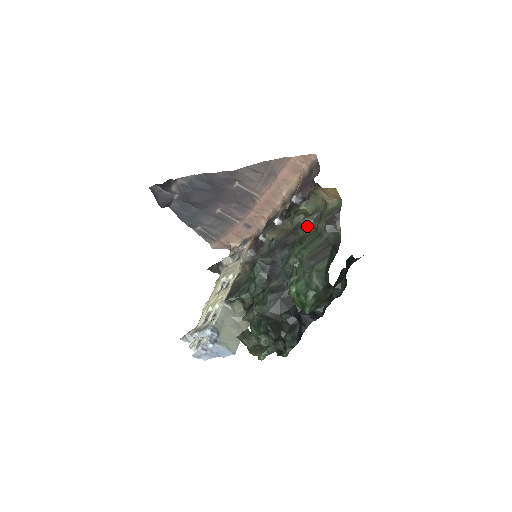
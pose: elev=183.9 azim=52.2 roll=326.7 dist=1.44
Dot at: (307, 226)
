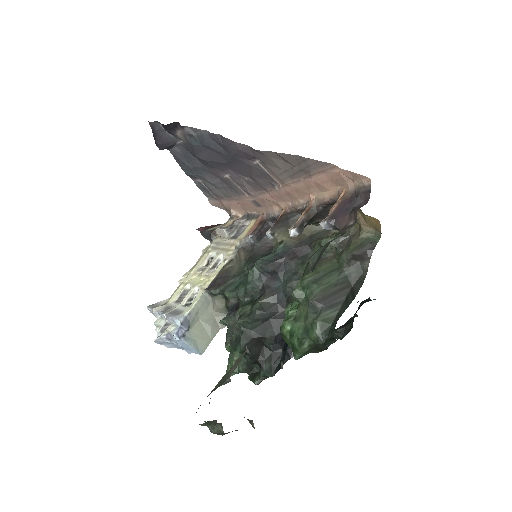
Dot at: (328, 248)
